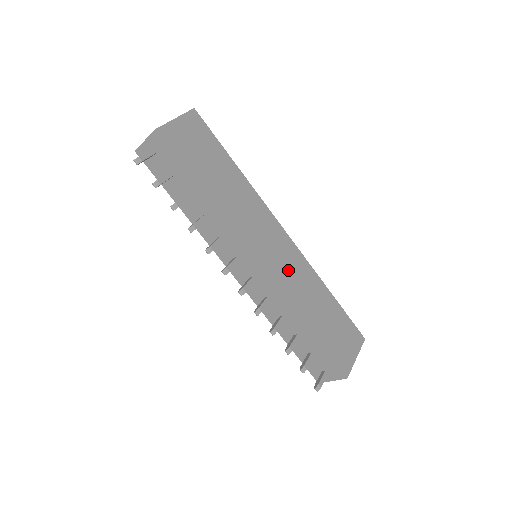
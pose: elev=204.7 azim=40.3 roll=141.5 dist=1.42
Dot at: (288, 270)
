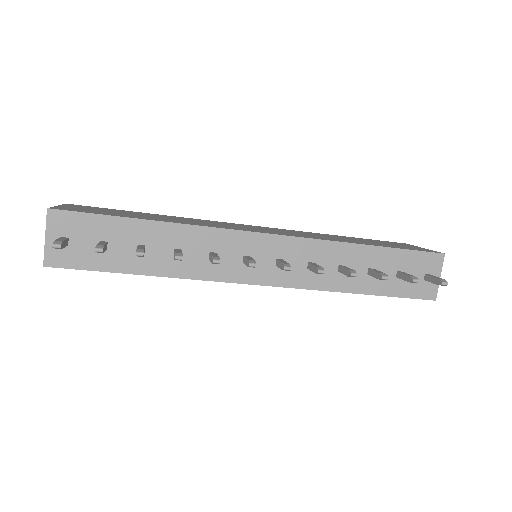
Dot at: (293, 233)
